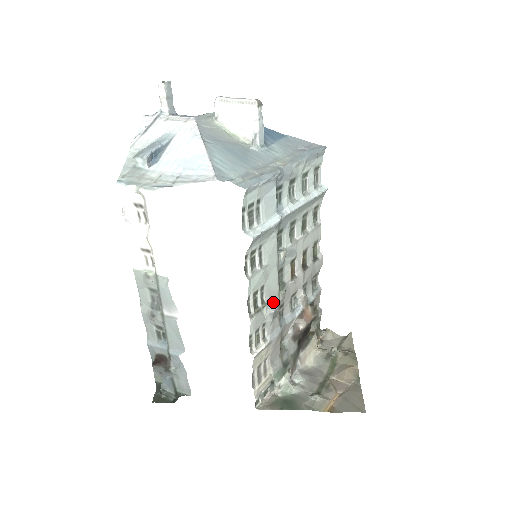
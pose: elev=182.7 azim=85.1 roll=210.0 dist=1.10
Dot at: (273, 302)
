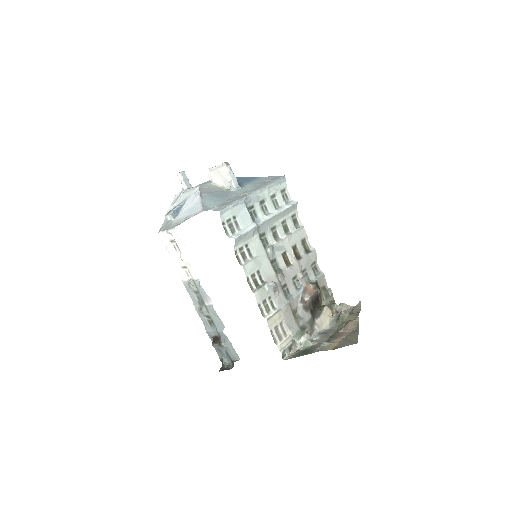
Dot at: (272, 281)
